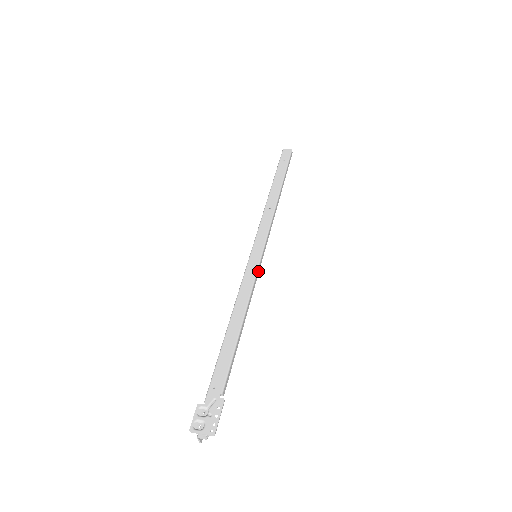
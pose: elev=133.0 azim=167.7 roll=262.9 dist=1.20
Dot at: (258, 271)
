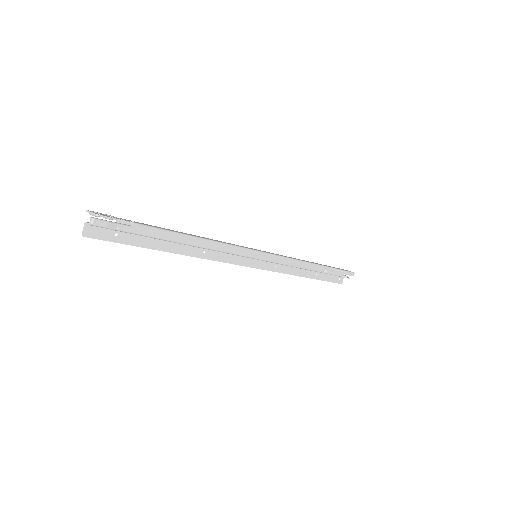
Dot at: (246, 251)
